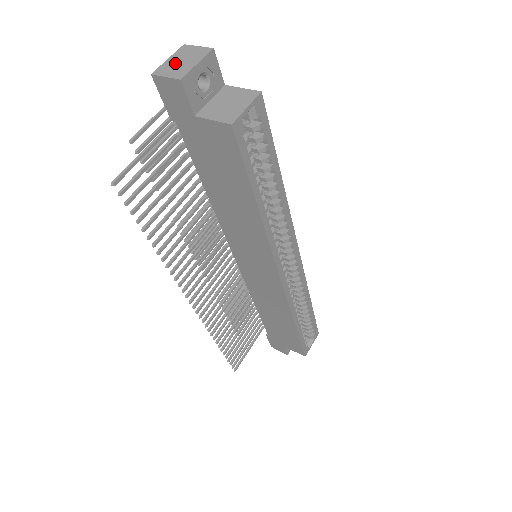
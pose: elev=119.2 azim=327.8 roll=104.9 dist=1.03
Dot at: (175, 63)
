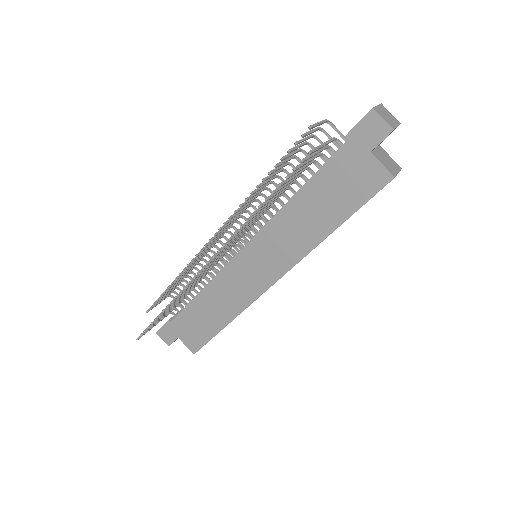
Dot at: (384, 113)
